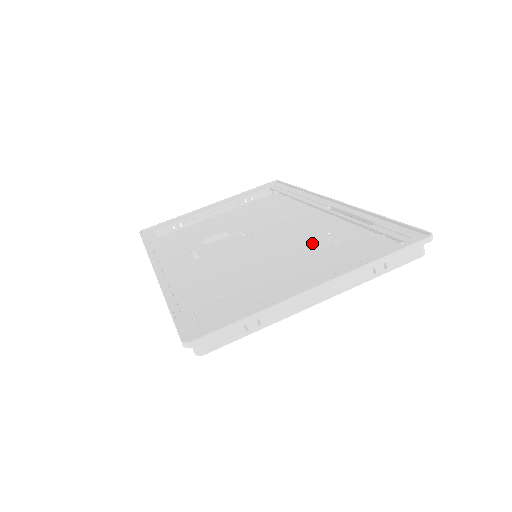
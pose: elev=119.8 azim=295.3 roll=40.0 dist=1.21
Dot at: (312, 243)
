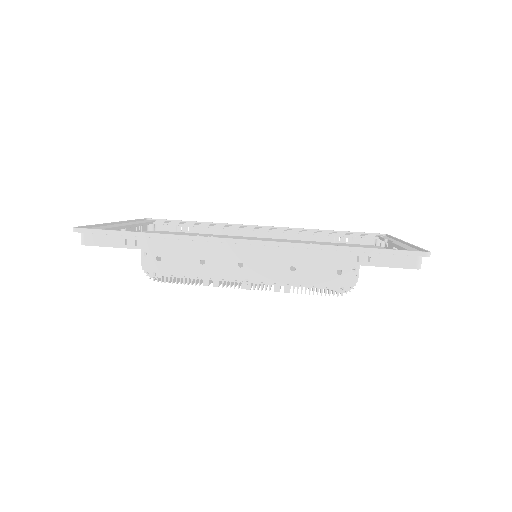
Dot at: occluded
